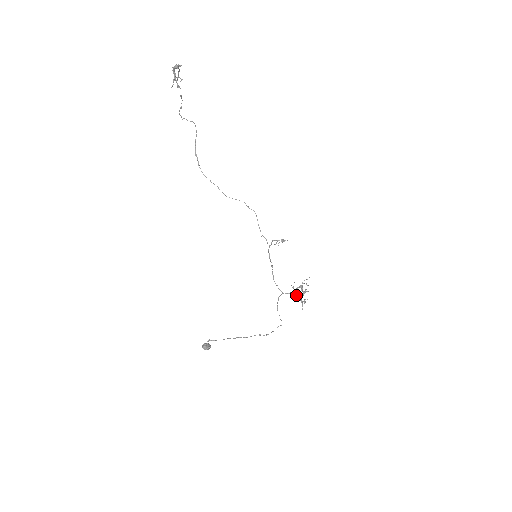
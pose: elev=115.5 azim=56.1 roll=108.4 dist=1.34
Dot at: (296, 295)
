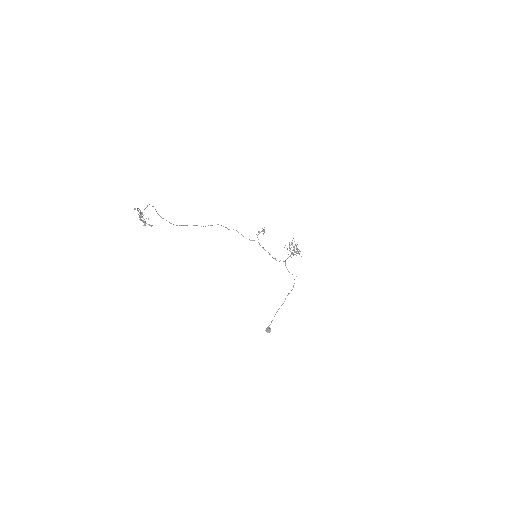
Dot at: (293, 254)
